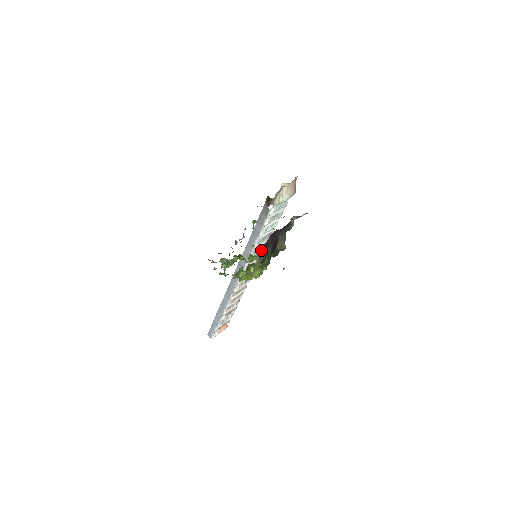
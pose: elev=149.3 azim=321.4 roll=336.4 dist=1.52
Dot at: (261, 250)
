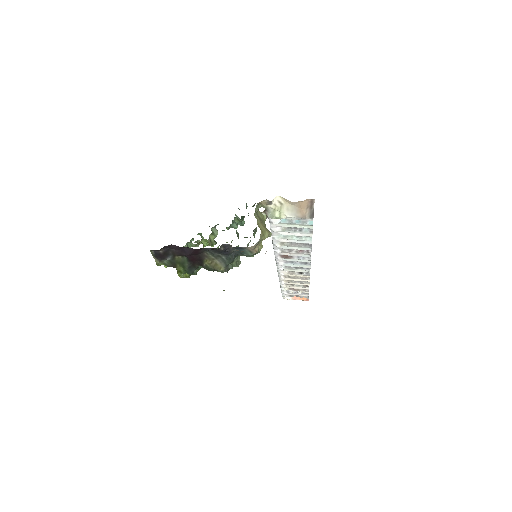
Dot at: (156, 253)
